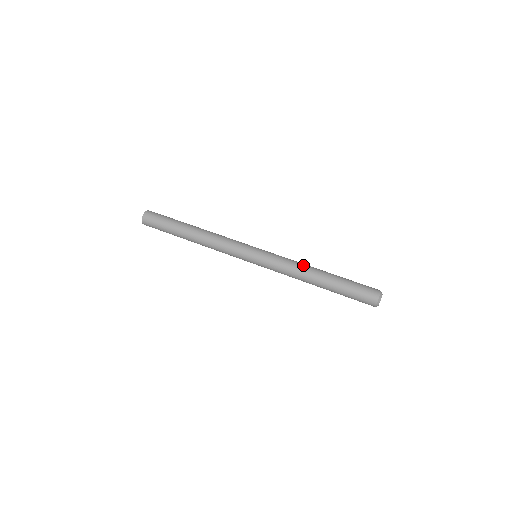
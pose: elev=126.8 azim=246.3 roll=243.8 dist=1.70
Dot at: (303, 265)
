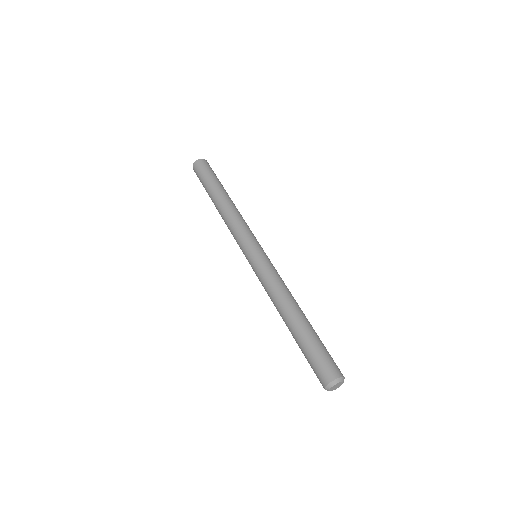
Dot at: (290, 293)
